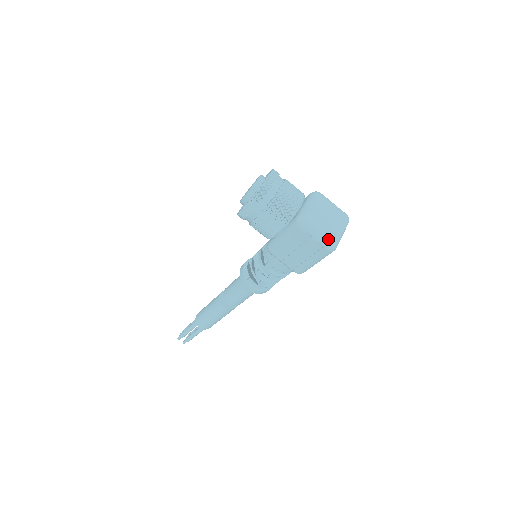
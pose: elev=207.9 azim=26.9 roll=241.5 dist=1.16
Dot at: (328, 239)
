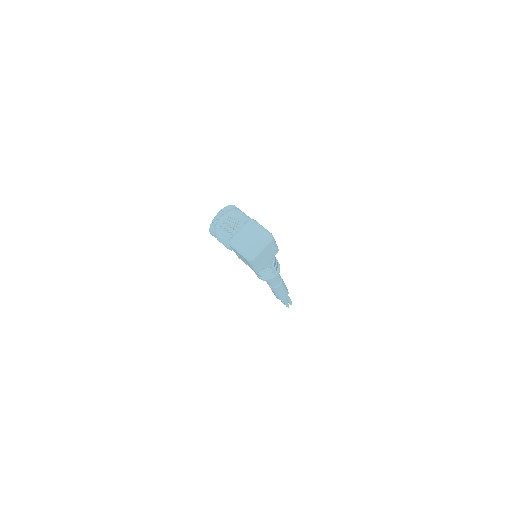
Dot at: (245, 254)
